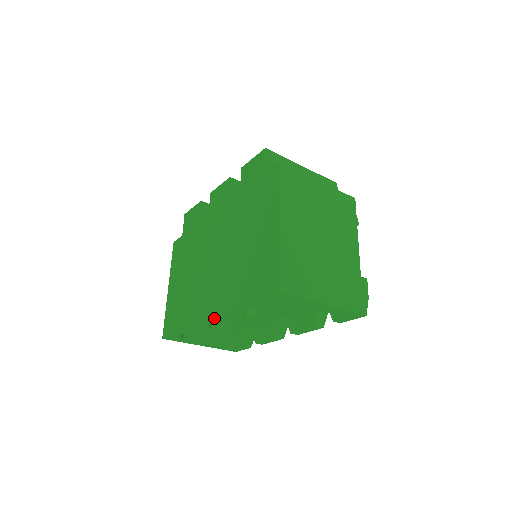
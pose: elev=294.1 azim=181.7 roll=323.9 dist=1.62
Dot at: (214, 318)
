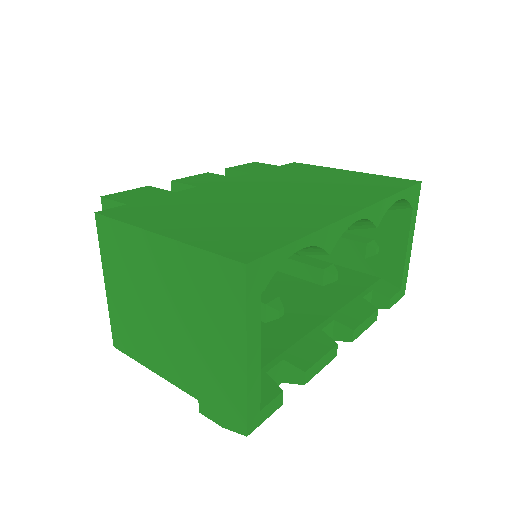
Dot at: (362, 211)
